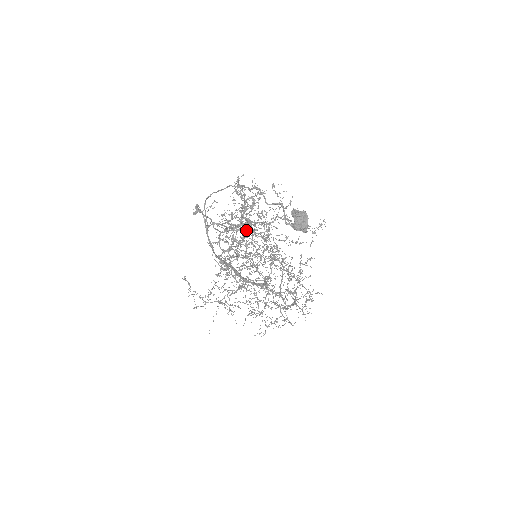
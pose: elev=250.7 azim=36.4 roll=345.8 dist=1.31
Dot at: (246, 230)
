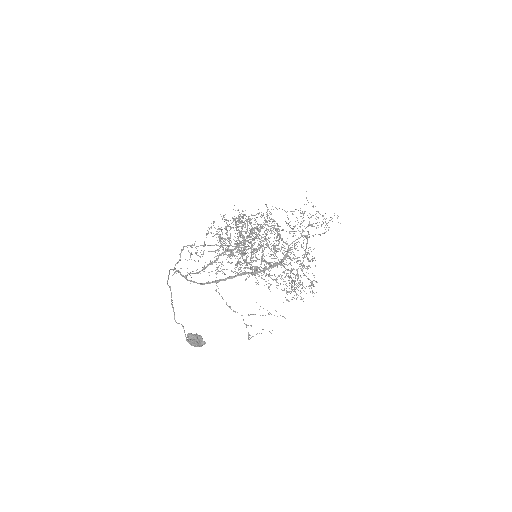
Dot at: (236, 246)
